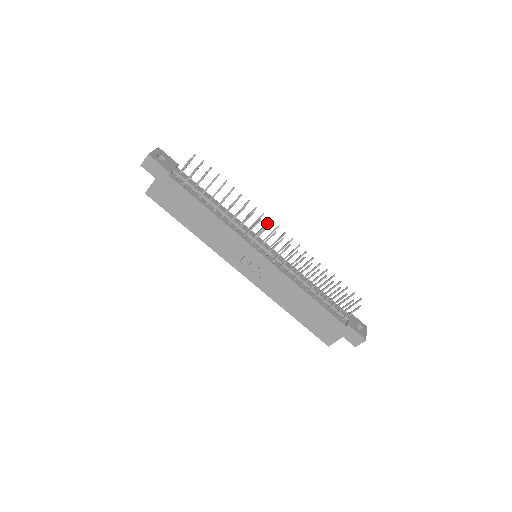
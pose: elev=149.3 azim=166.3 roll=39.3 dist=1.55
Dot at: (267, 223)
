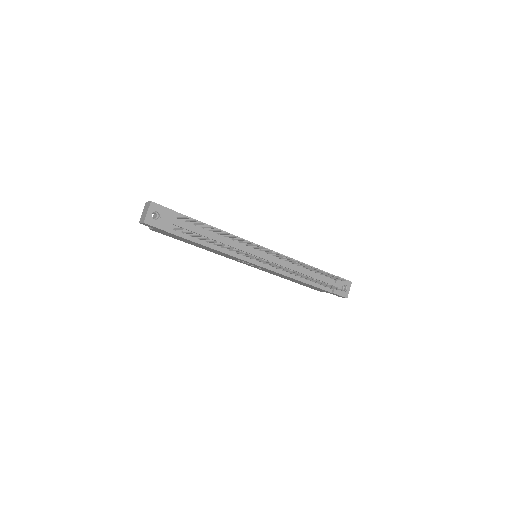
Dot at: occluded
